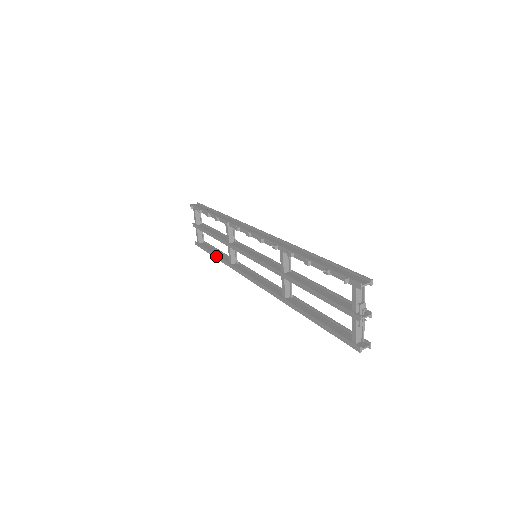
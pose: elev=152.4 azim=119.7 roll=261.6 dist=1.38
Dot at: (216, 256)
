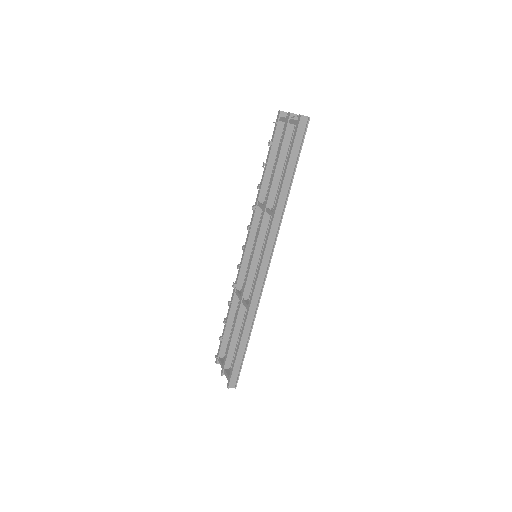
Dot at: (240, 337)
